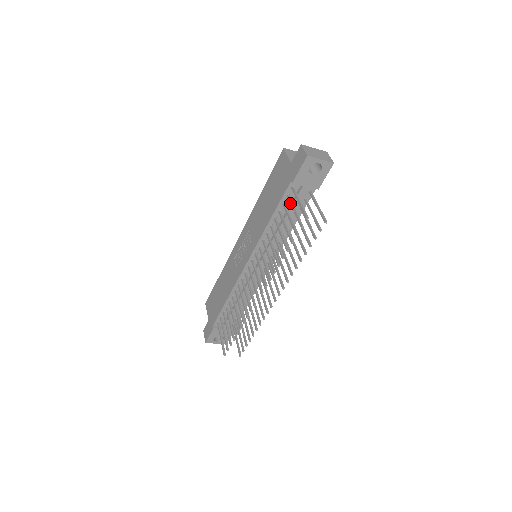
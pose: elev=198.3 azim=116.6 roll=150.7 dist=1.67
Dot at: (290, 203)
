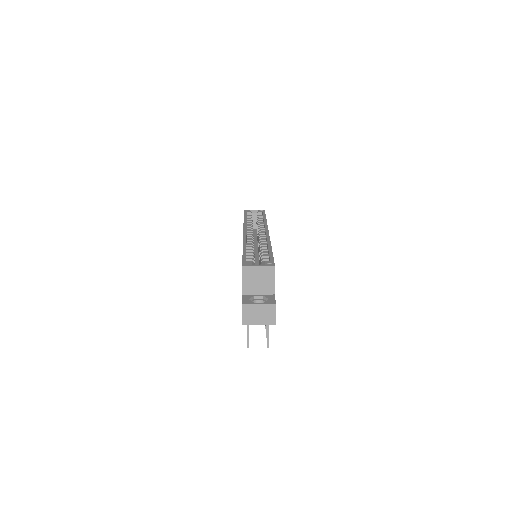
Dot at: occluded
